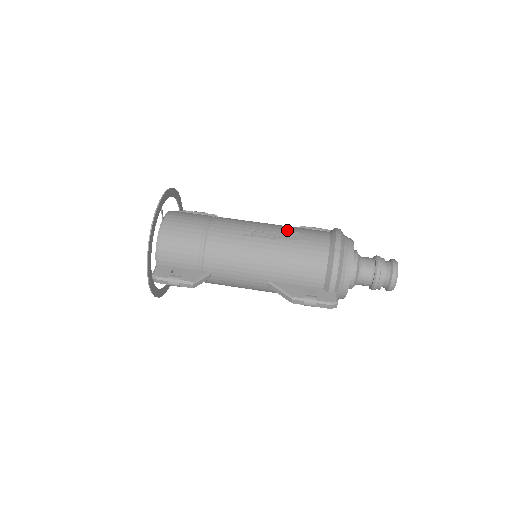
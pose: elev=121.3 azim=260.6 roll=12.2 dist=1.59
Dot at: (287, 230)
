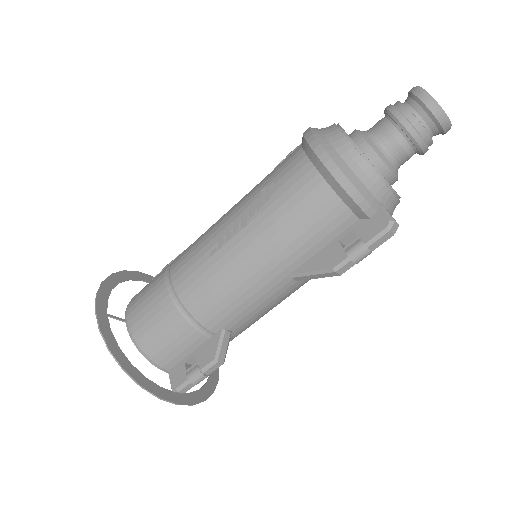
Dot at: (251, 197)
